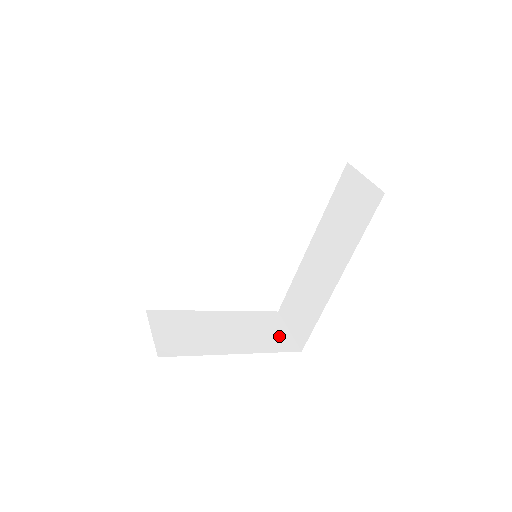
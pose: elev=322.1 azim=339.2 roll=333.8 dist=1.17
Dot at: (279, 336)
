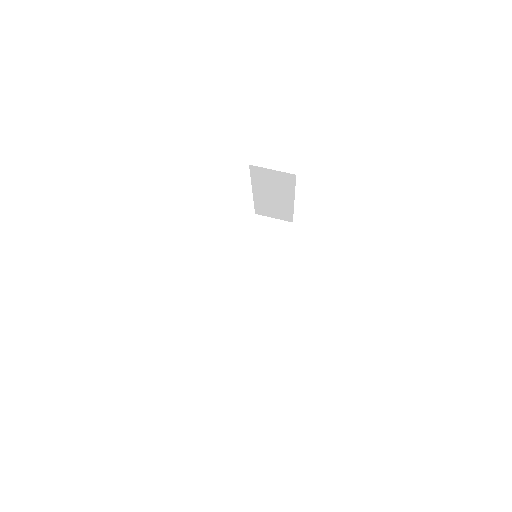
Dot at: occluded
